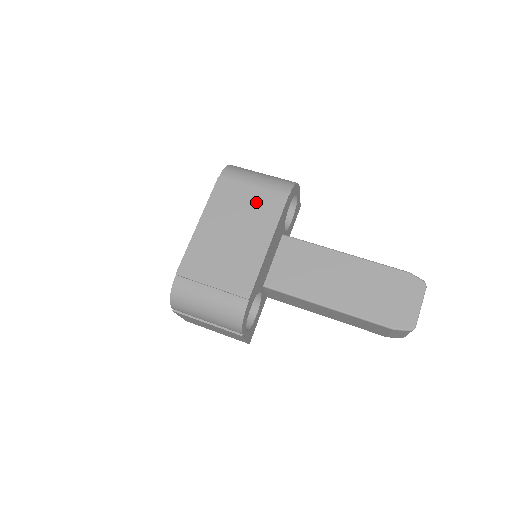
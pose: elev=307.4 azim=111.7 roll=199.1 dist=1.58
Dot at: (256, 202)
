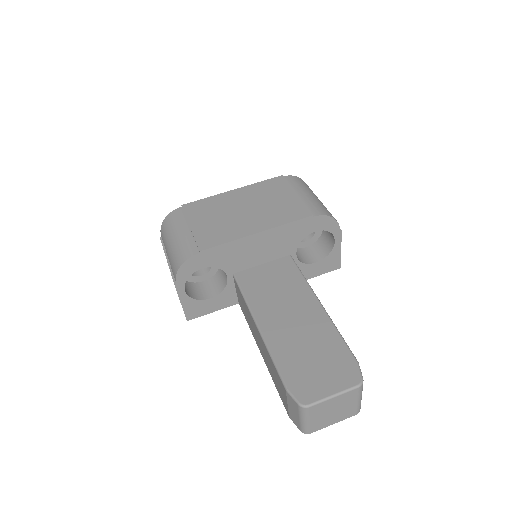
Dot at: (286, 203)
